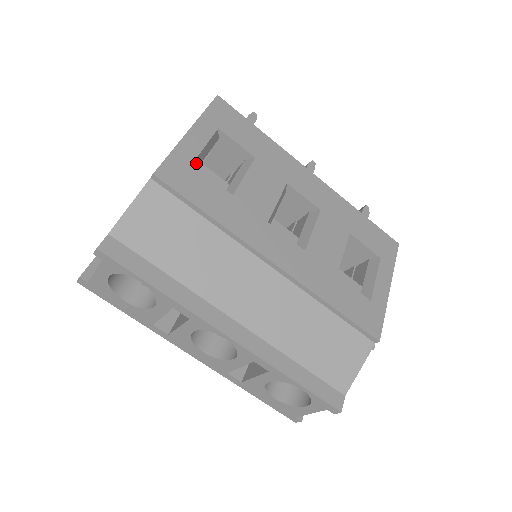
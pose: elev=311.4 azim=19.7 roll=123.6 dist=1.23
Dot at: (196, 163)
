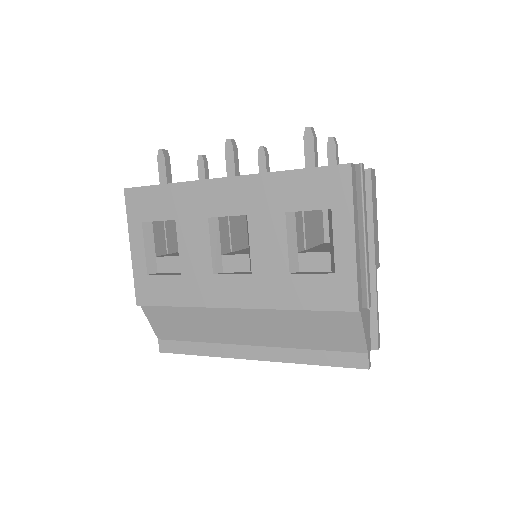
Dot at: (151, 266)
